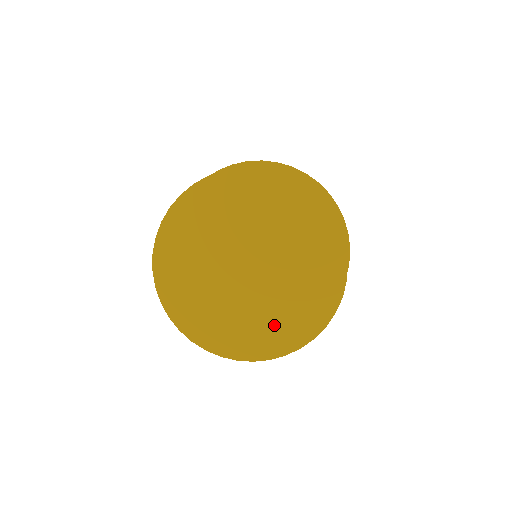
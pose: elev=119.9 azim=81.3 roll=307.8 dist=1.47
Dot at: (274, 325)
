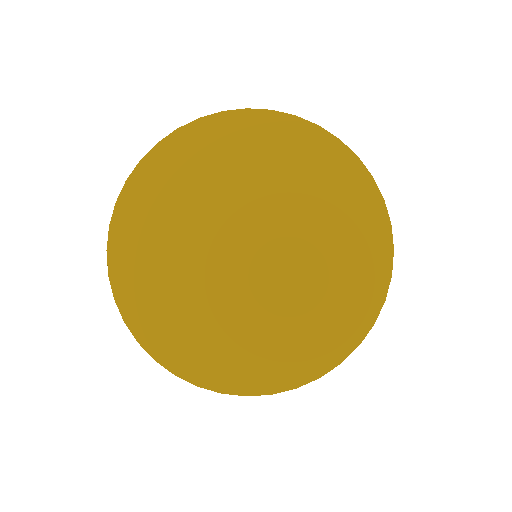
Dot at: (281, 339)
